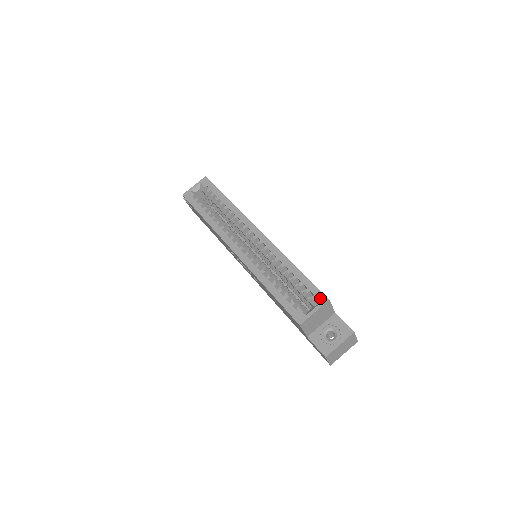
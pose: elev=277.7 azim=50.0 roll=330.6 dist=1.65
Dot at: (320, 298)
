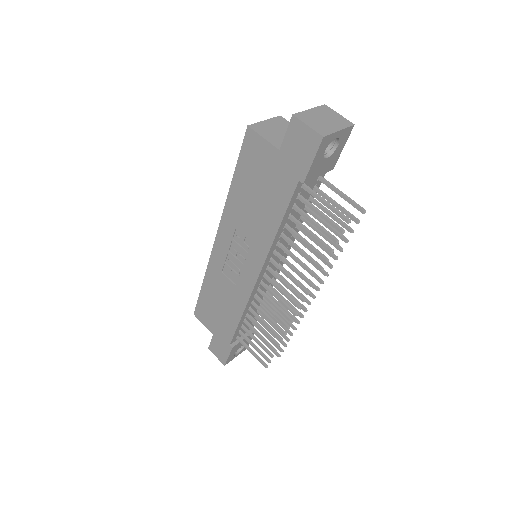
Dot at: occluded
